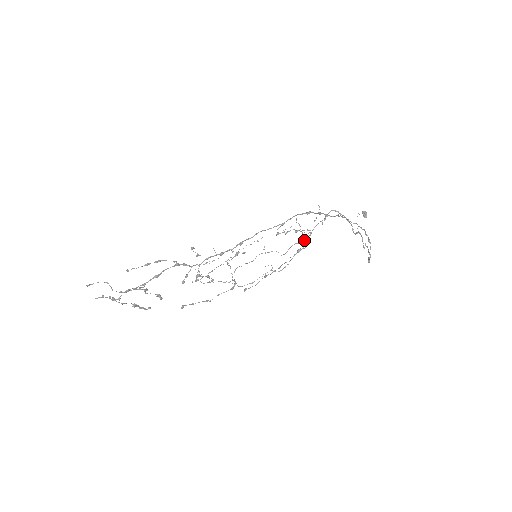
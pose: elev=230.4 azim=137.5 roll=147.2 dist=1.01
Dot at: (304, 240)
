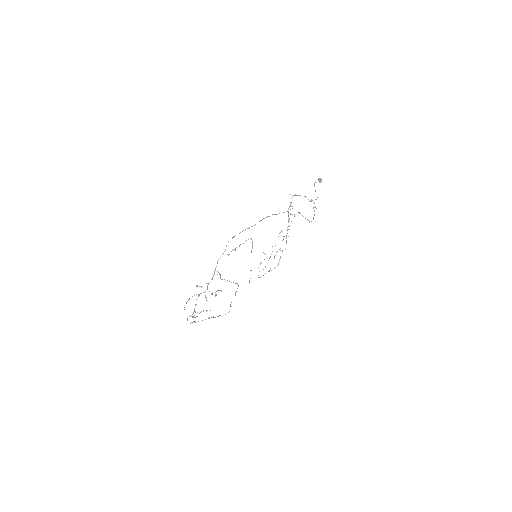
Dot at: occluded
